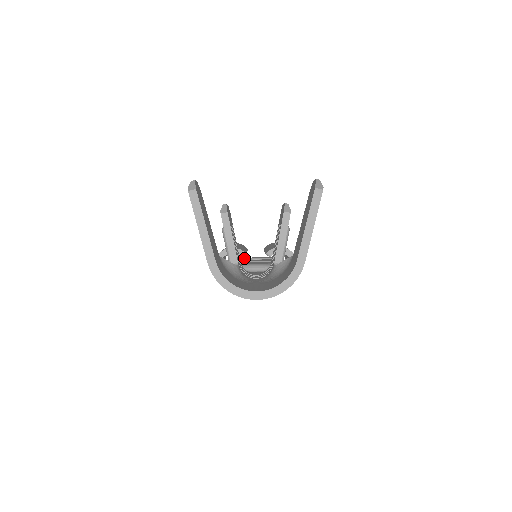
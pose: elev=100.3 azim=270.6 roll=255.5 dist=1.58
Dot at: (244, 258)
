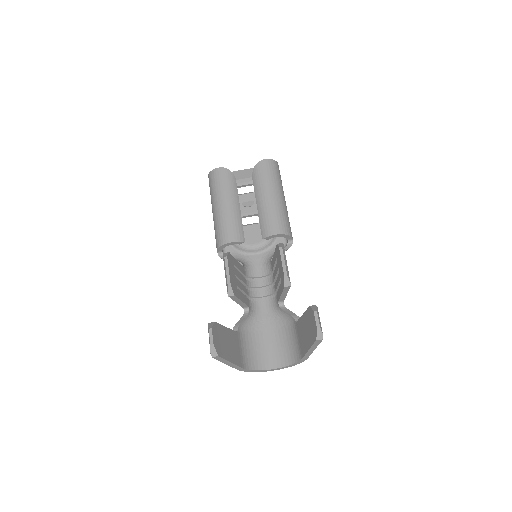
Dot at: occluded
